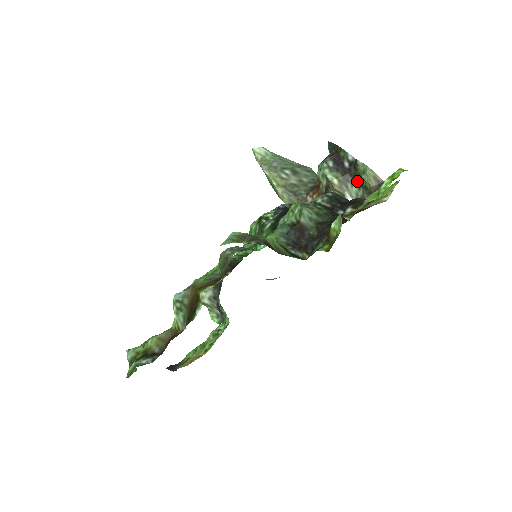
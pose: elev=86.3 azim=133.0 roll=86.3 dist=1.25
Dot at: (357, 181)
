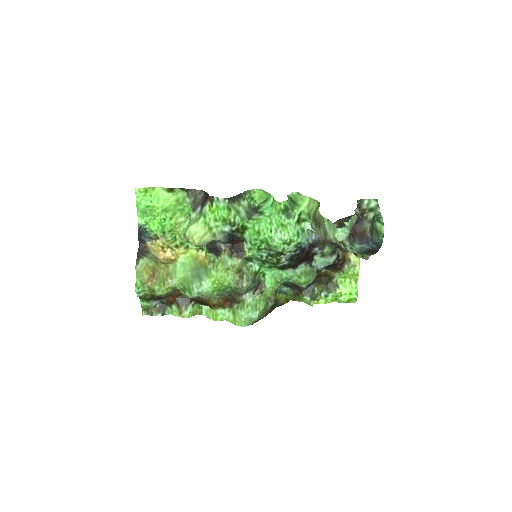
Dot at: occluded
